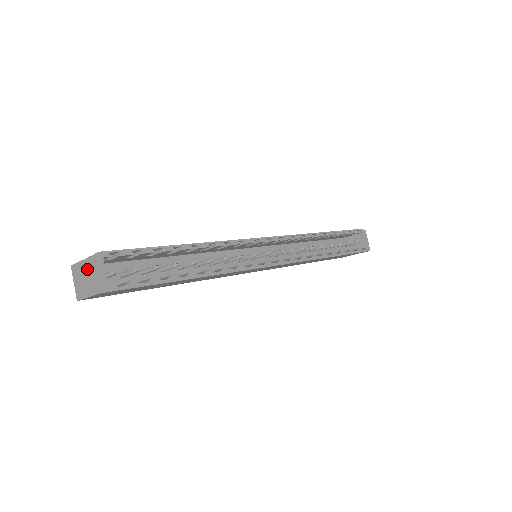
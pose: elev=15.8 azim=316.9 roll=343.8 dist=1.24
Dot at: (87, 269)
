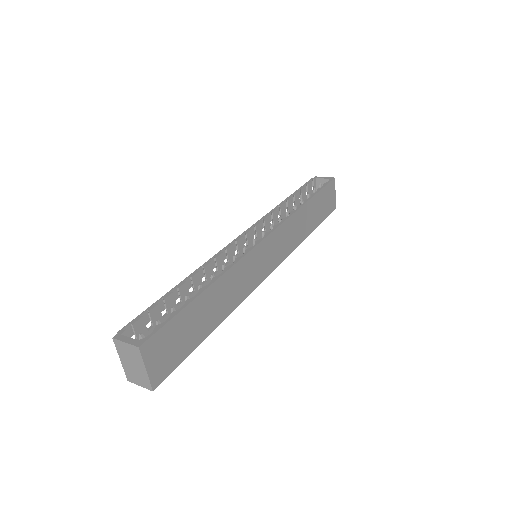
Dot at: (125, 357)
